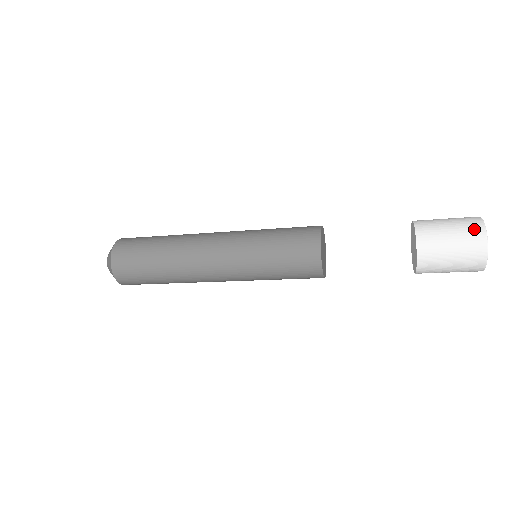
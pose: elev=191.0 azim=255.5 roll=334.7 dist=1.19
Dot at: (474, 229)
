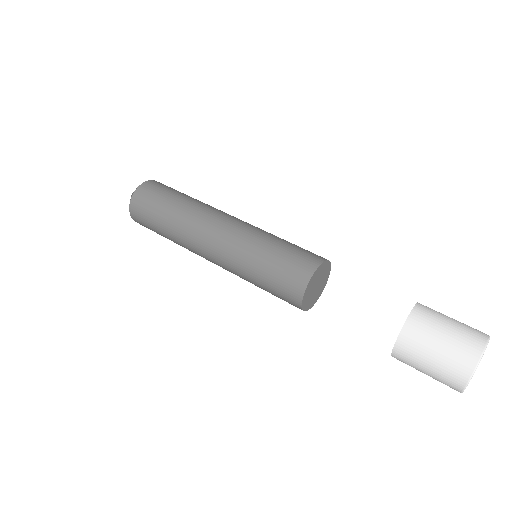
Dot at: (455, 377)
